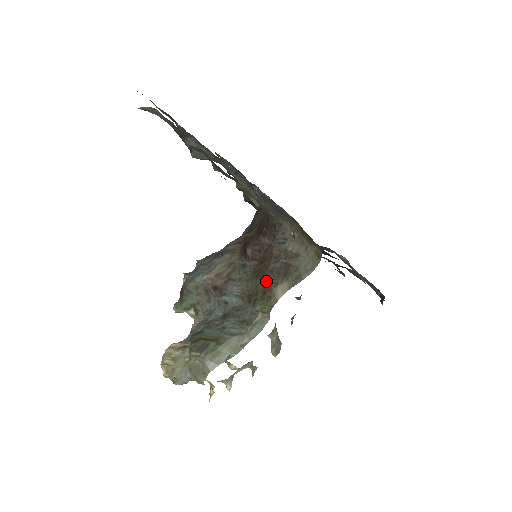
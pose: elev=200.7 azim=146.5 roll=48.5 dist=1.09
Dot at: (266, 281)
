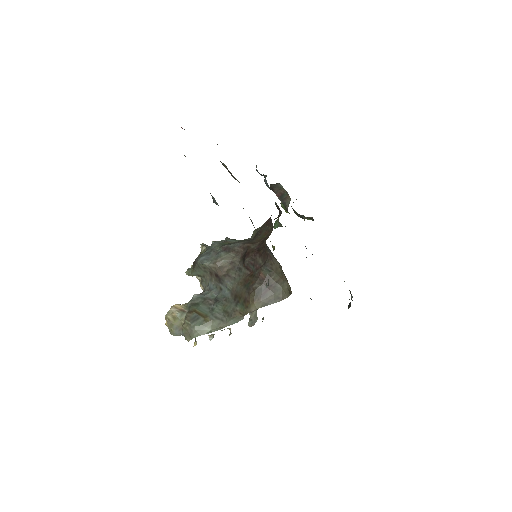
Dot at: (248, 294)
